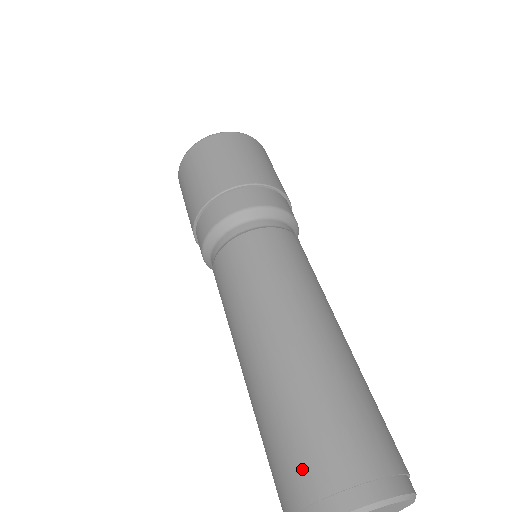
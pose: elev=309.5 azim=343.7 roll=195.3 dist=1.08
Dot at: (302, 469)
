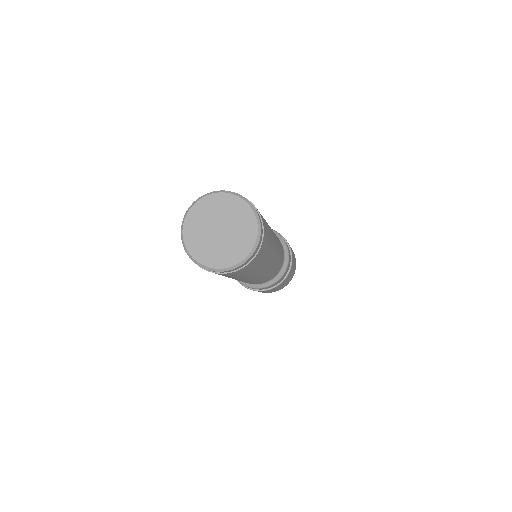
Dot at: occluded
